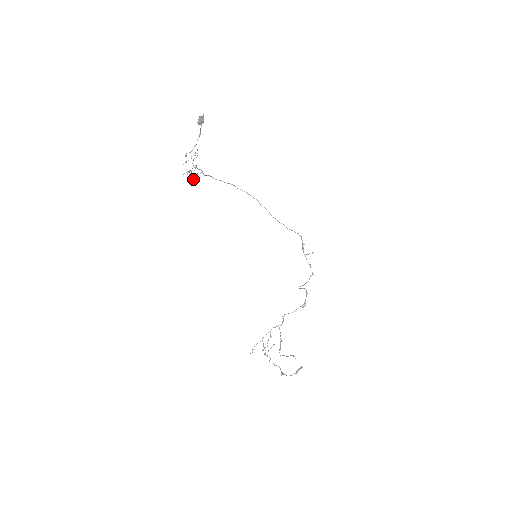
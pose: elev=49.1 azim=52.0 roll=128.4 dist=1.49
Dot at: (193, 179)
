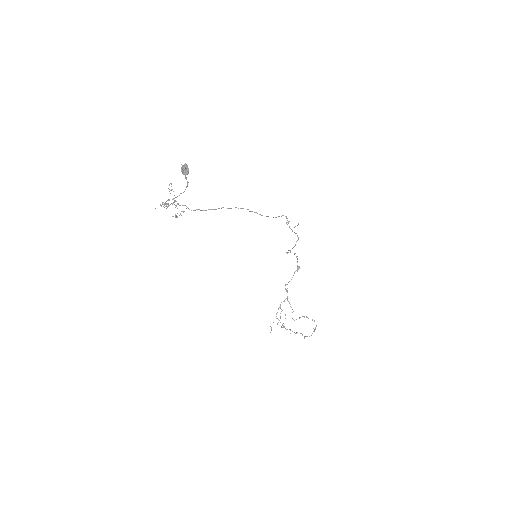
Dot at: (176, 215)
